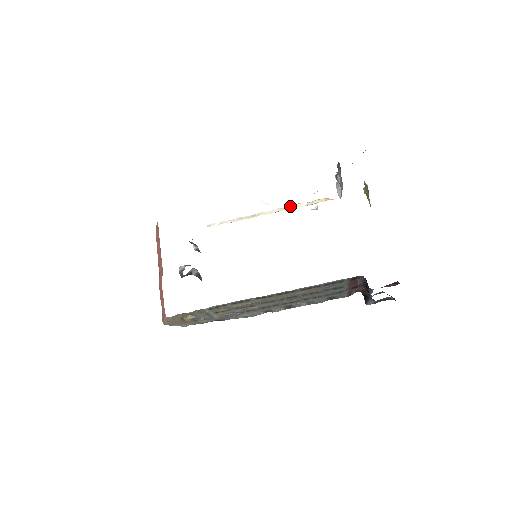
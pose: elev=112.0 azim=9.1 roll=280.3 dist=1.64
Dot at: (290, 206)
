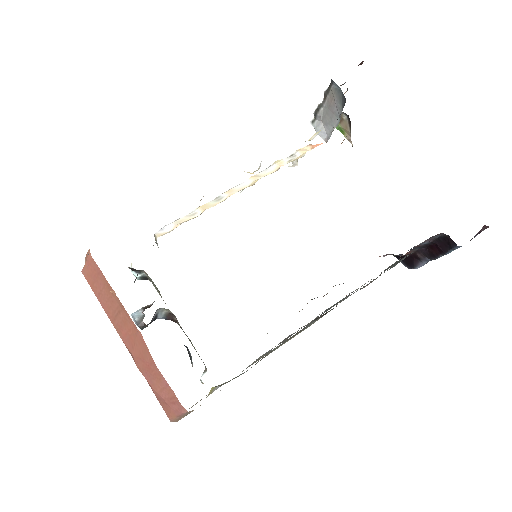
Dot at: (265, 169)
